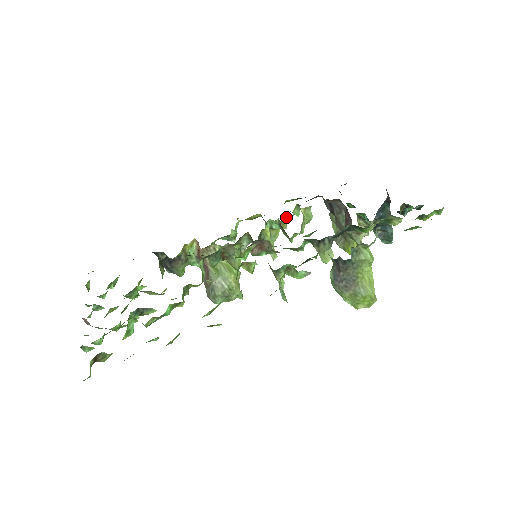
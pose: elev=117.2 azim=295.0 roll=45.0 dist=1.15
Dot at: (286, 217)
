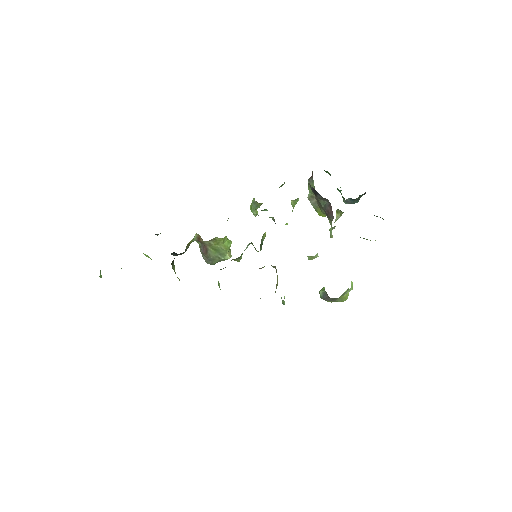
Dot at: occluded
